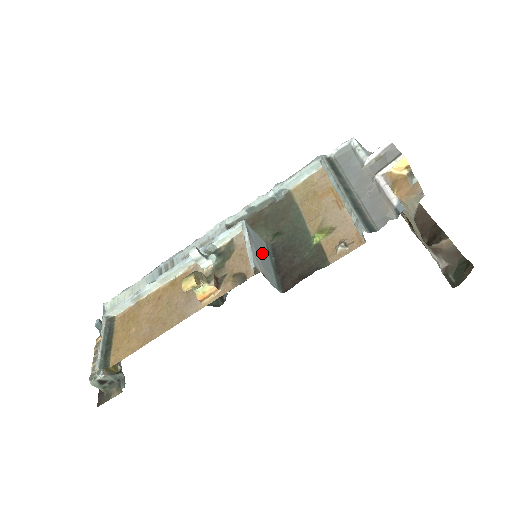
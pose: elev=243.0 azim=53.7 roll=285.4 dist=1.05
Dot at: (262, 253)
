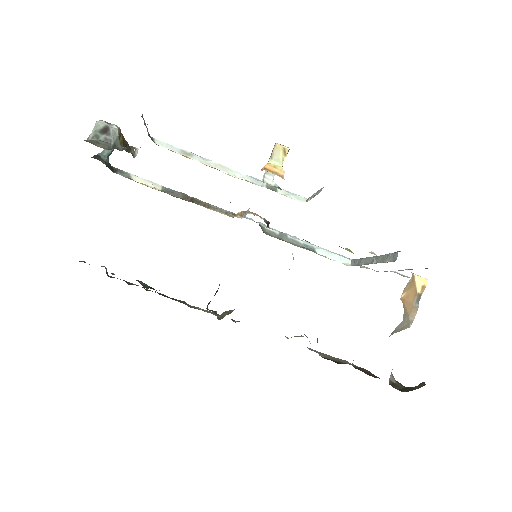
Dot at: occluded
